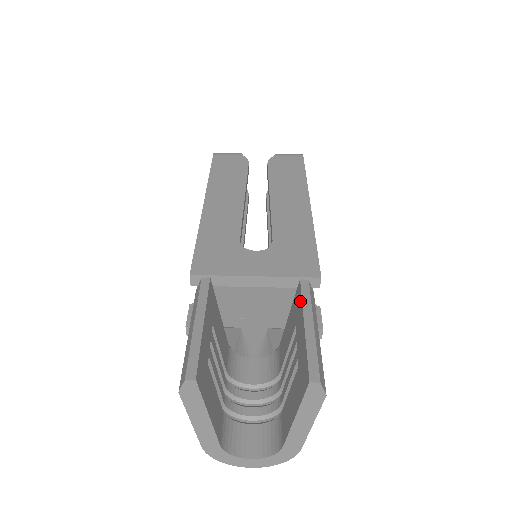
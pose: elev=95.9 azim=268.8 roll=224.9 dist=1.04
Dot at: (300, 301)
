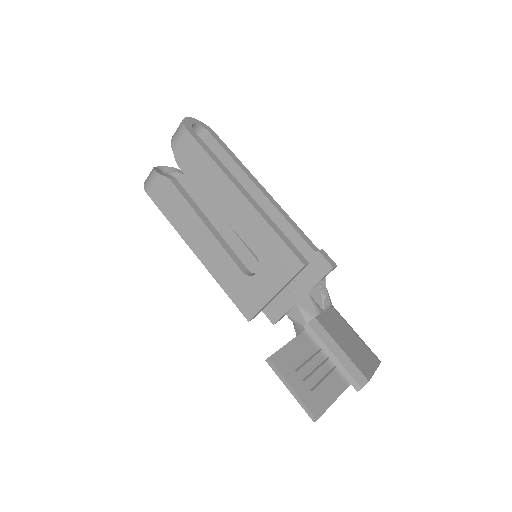
Dot at: (315, 340)
